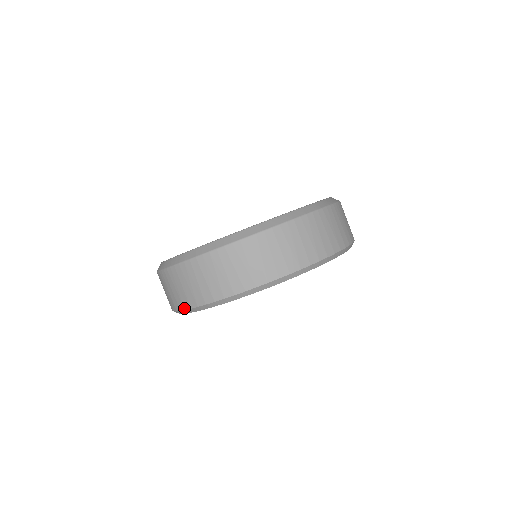
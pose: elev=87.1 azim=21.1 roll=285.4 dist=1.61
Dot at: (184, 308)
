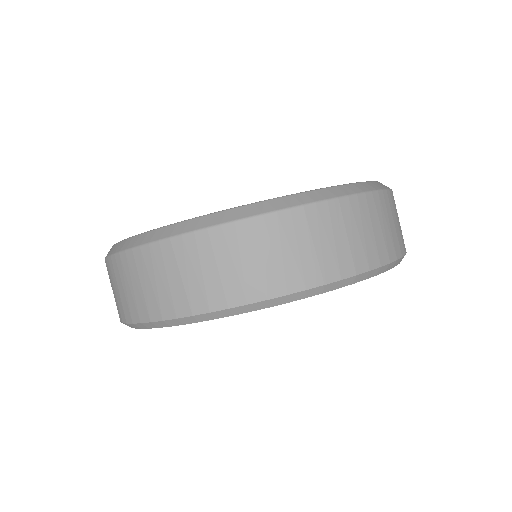
Dot at: occluded
